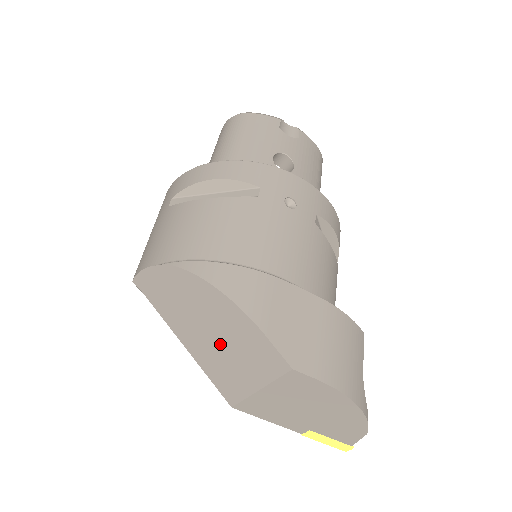
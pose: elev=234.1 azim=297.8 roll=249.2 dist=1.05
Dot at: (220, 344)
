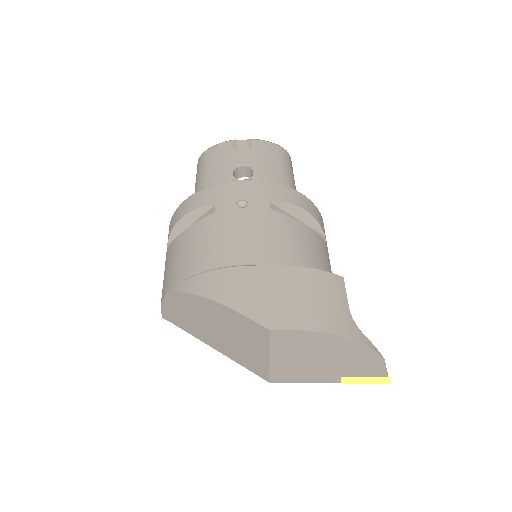
Dot at: (228, 336)
